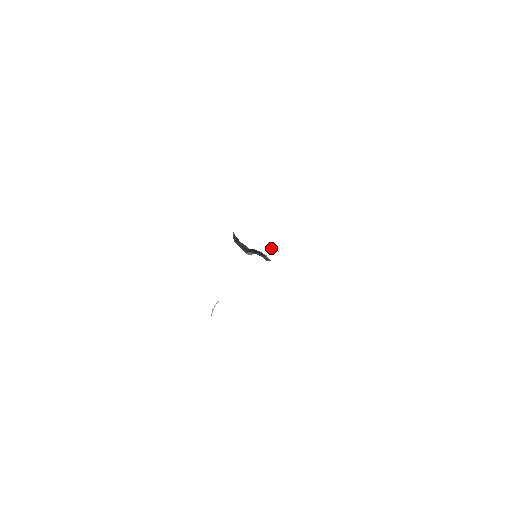
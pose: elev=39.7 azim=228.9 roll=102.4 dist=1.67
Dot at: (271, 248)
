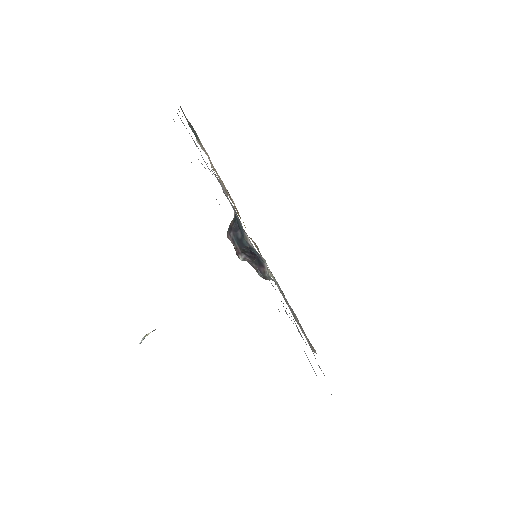
Dot at: occluded
